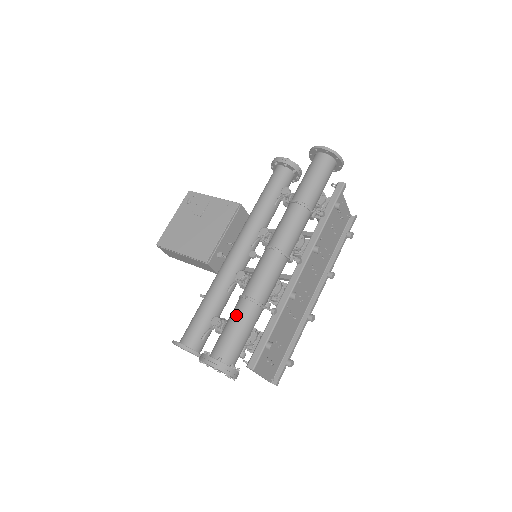
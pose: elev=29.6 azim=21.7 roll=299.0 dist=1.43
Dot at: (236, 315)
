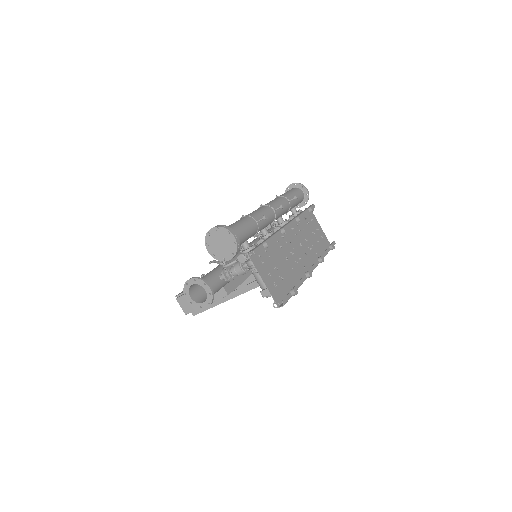
Dot at: occluded
